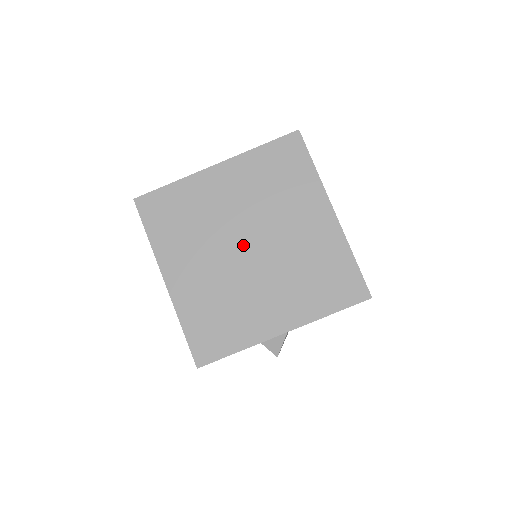
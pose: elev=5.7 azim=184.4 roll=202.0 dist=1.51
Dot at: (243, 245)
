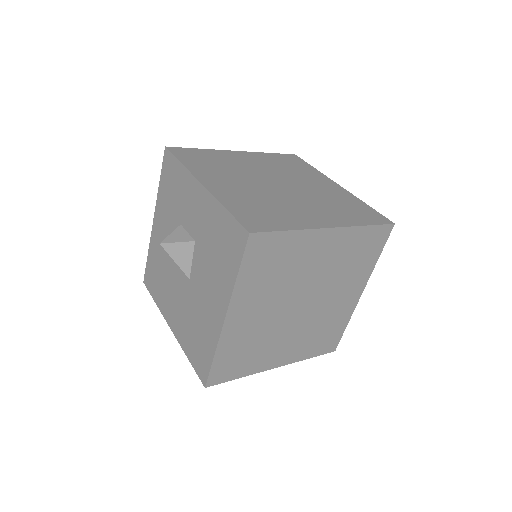
Dot at: (297, 309)
